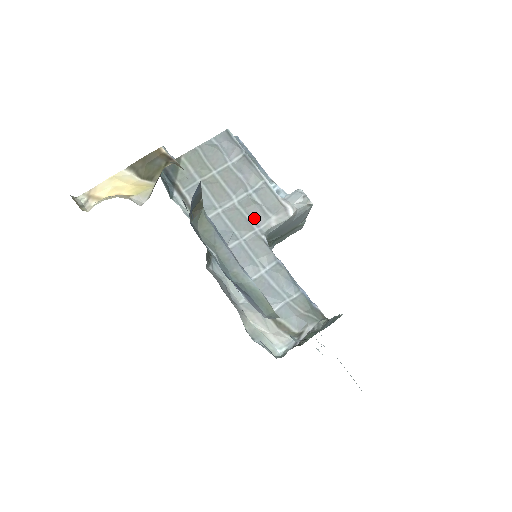
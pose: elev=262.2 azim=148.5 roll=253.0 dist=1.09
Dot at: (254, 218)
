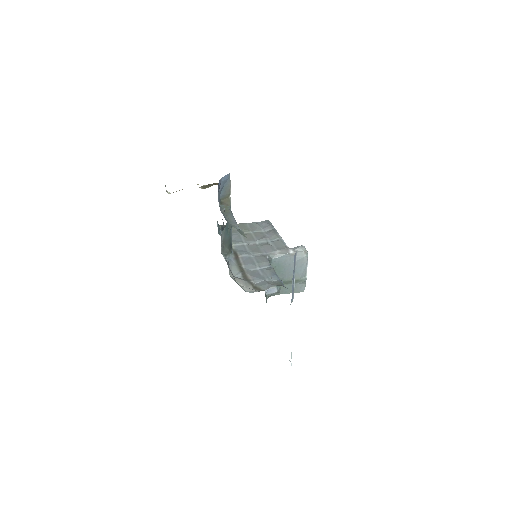
Dot at: (265, 250)
